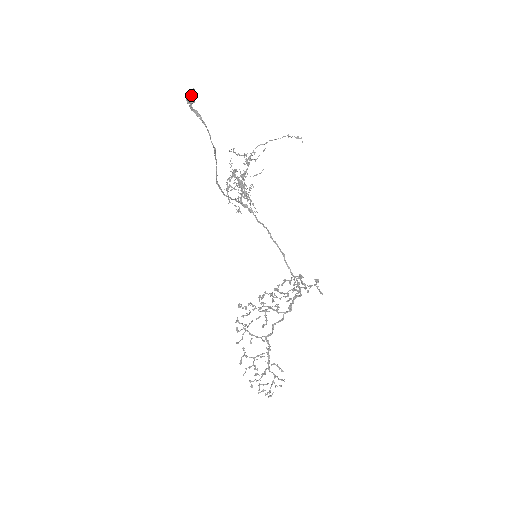
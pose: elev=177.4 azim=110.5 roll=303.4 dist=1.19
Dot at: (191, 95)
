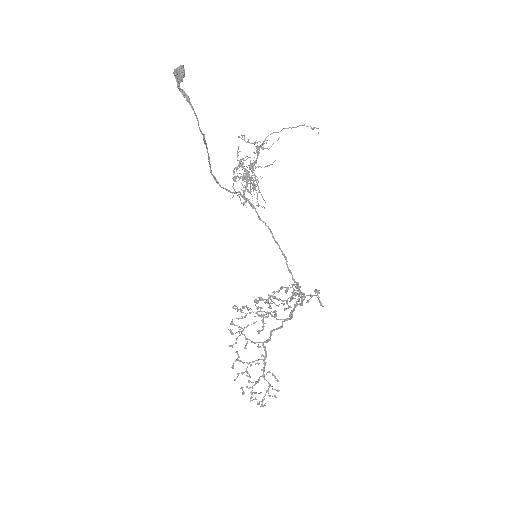
Dot at: (179, 72)
